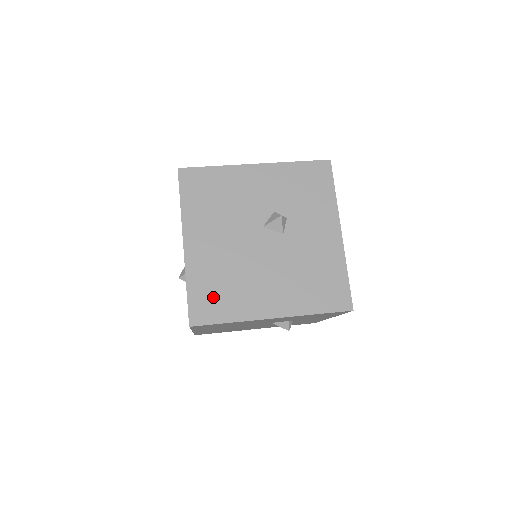
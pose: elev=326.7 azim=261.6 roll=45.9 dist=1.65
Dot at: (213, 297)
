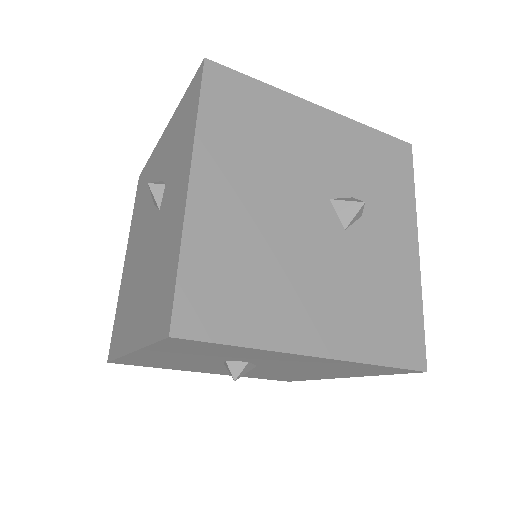
Dot at: occluded
